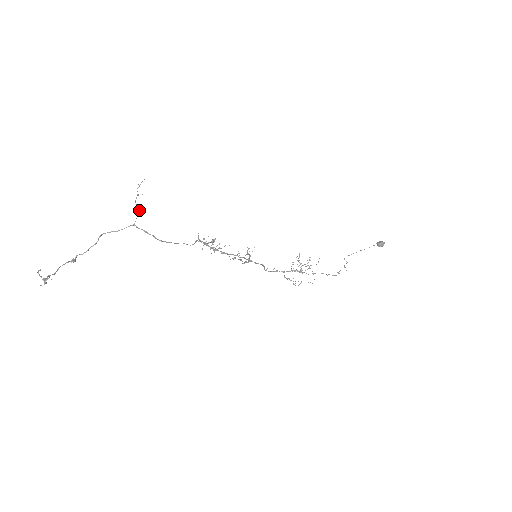
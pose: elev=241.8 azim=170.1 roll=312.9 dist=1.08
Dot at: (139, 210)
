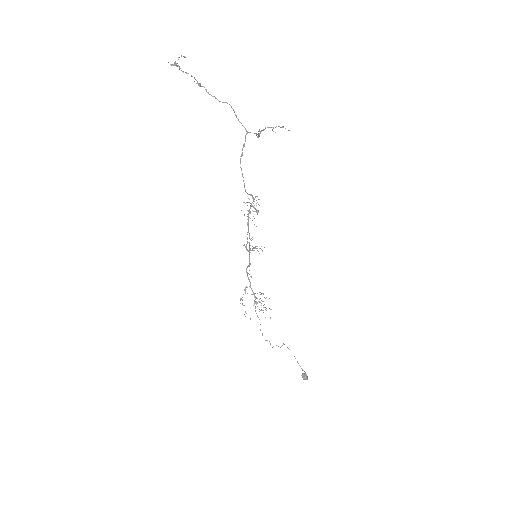
Dot at: (260, 133)
